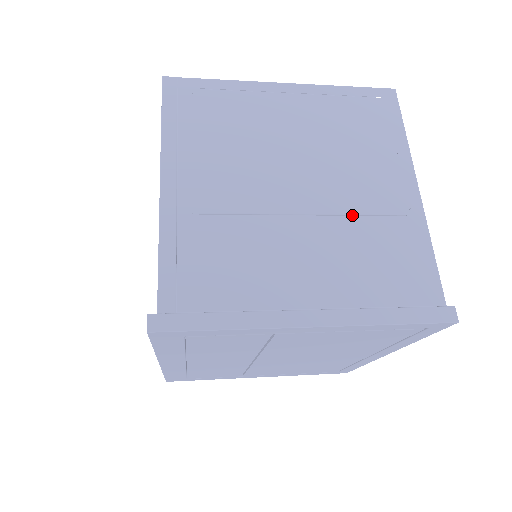
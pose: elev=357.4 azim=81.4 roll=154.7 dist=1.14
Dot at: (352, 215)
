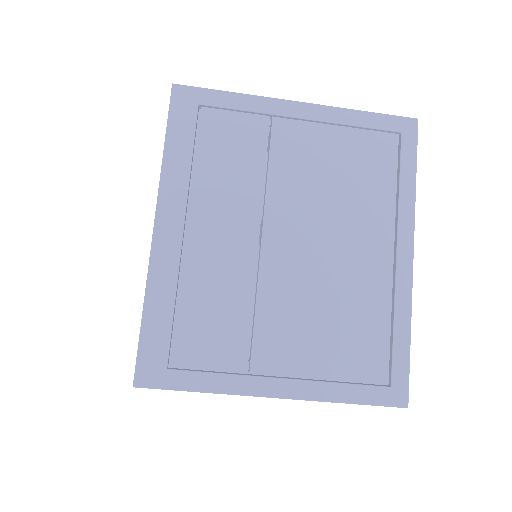
Dot at: occluded
